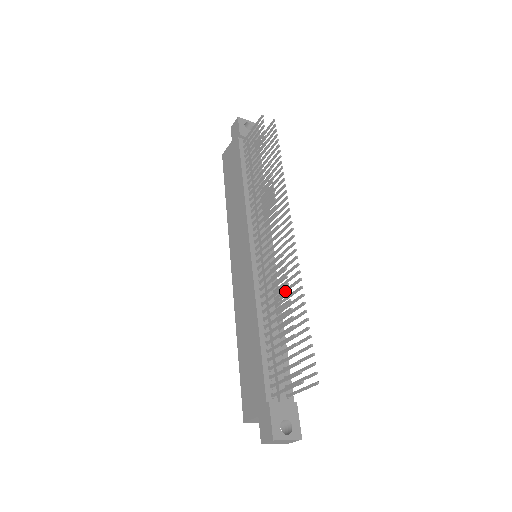
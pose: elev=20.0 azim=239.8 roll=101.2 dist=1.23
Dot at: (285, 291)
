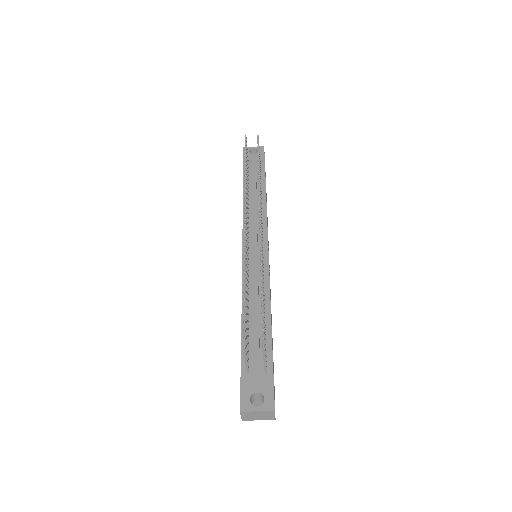
Dot at: occluded
